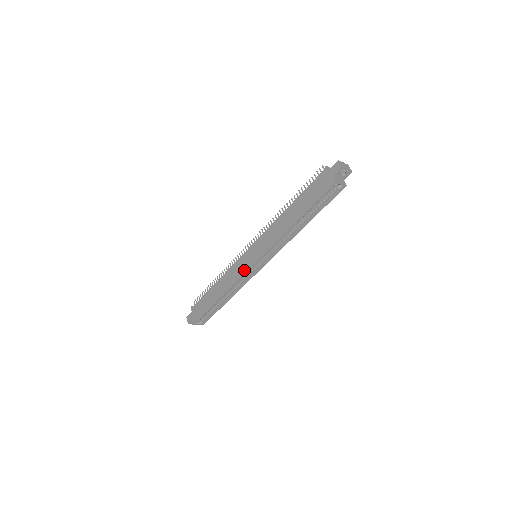
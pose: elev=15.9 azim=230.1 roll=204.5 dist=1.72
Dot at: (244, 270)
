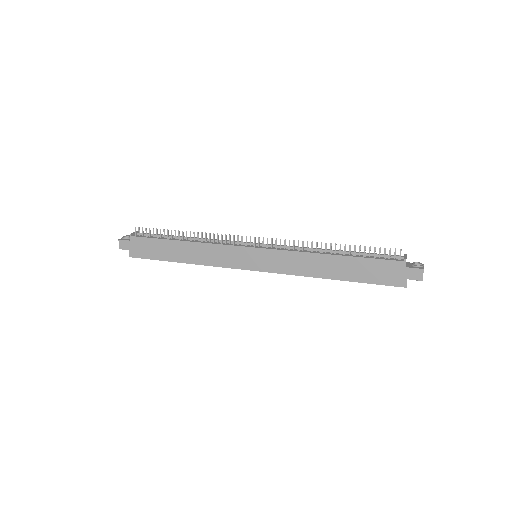
Dot at: (235, 265)
